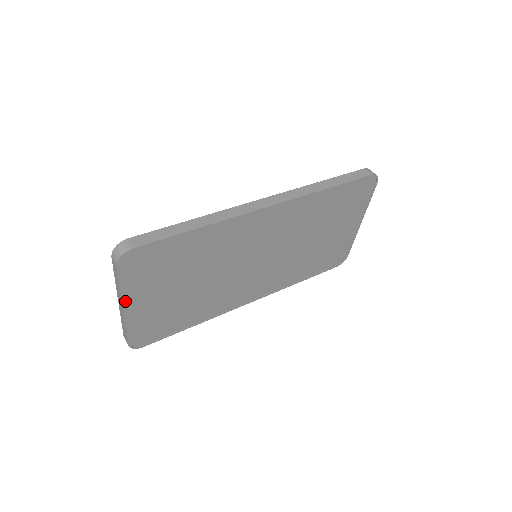
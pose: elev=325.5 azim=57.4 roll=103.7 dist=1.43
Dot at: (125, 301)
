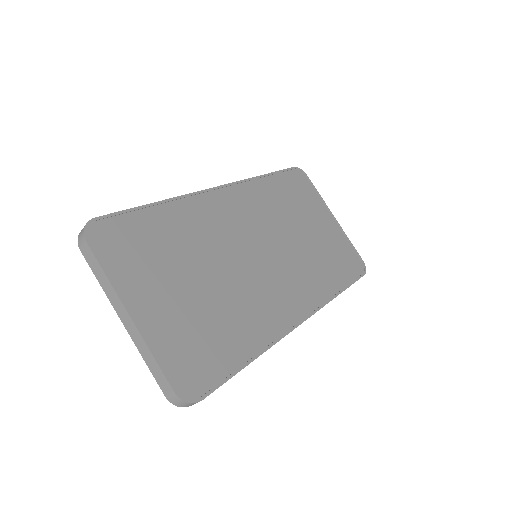
Dot at: (125, 301)
